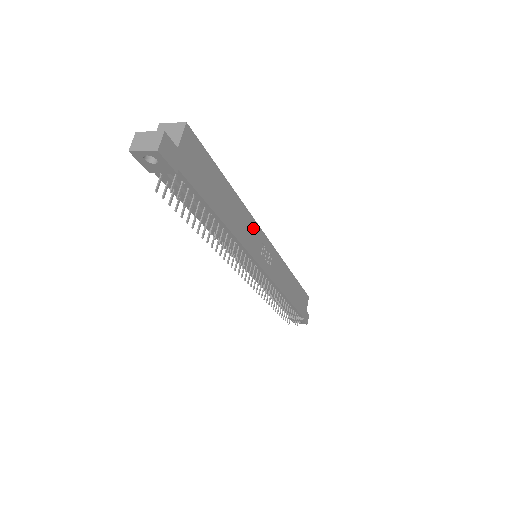
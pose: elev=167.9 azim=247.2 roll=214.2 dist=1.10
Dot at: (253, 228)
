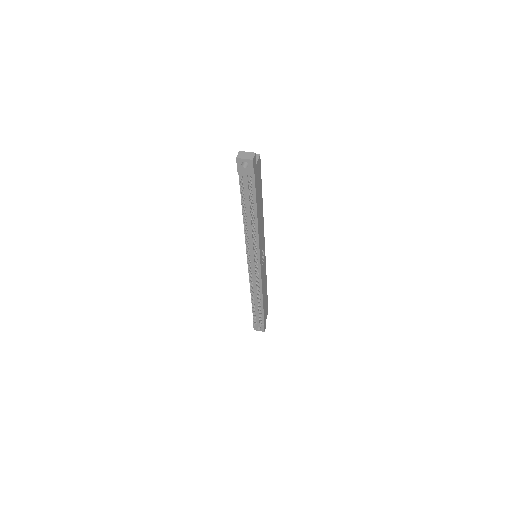
Dot at: (263, 233)
